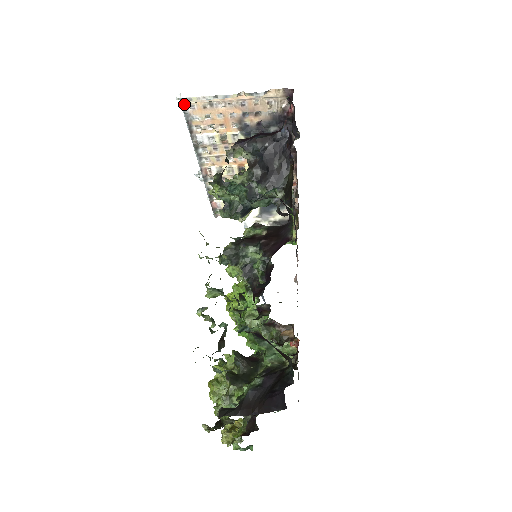
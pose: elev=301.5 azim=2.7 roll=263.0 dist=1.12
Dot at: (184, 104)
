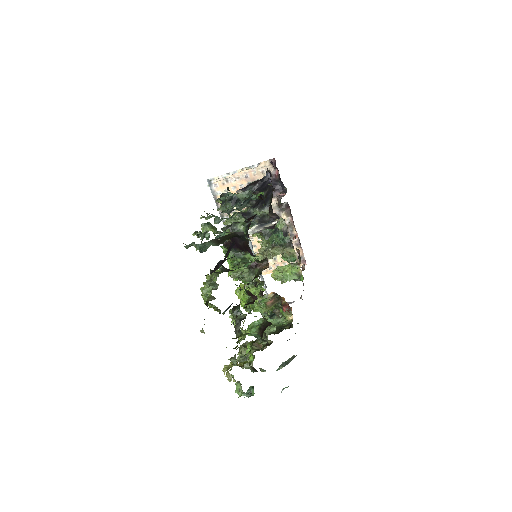
Dot at: (210, 184)
